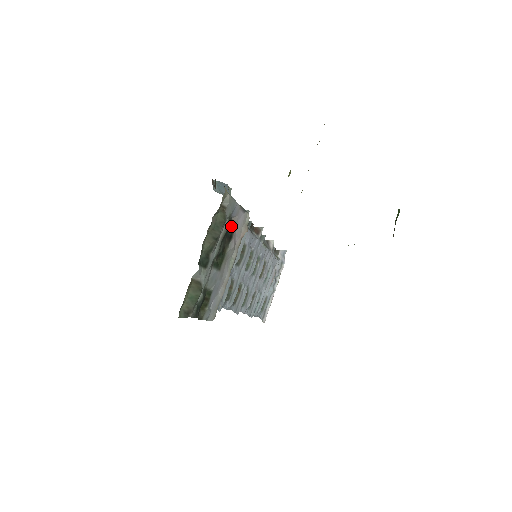
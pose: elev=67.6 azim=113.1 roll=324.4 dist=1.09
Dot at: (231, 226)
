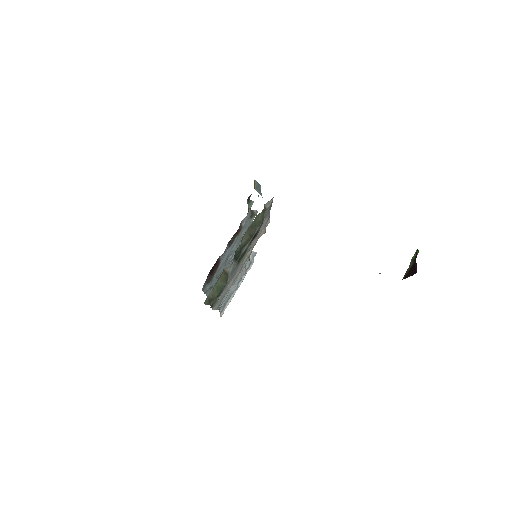
Dot at: occluded
